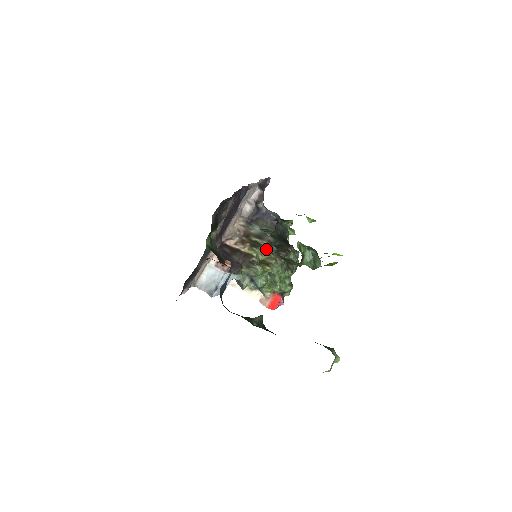
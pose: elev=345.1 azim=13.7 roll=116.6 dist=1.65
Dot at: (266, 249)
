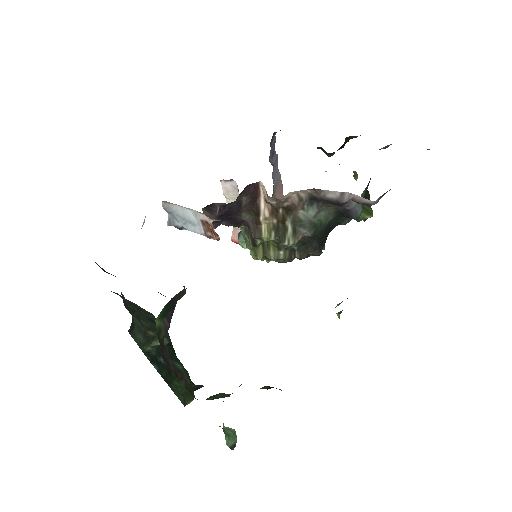
Dot at: (284, 244)
